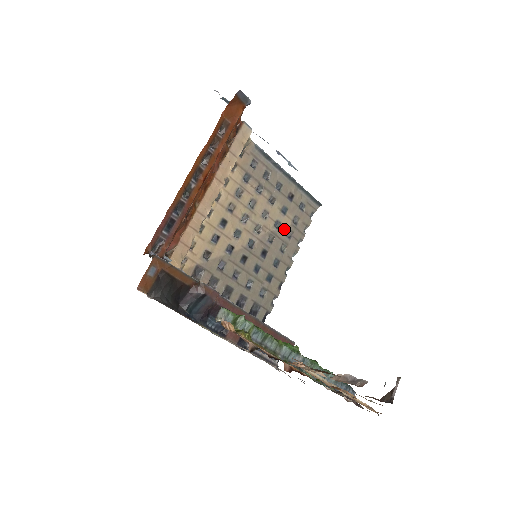
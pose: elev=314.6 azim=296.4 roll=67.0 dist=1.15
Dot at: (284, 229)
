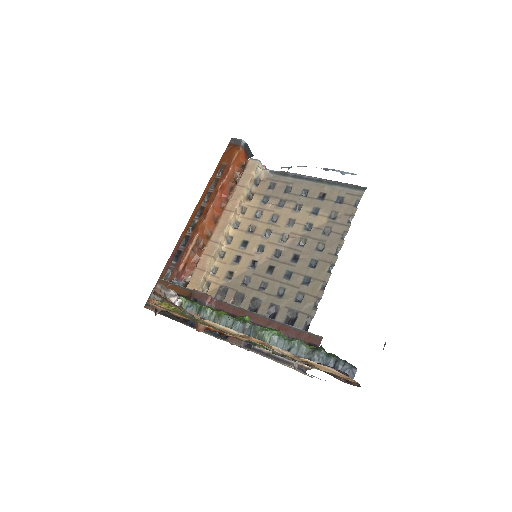
Dot at: (318, 228)
